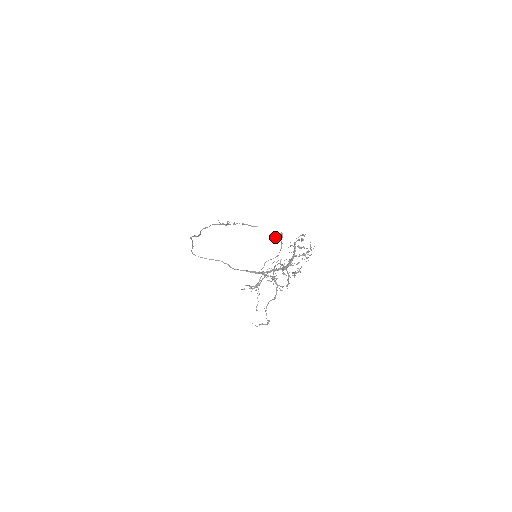
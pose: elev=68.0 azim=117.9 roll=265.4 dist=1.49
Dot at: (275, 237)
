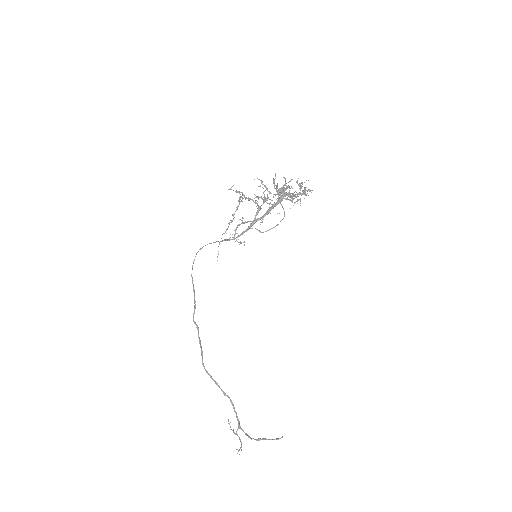
Dot at: occluded
